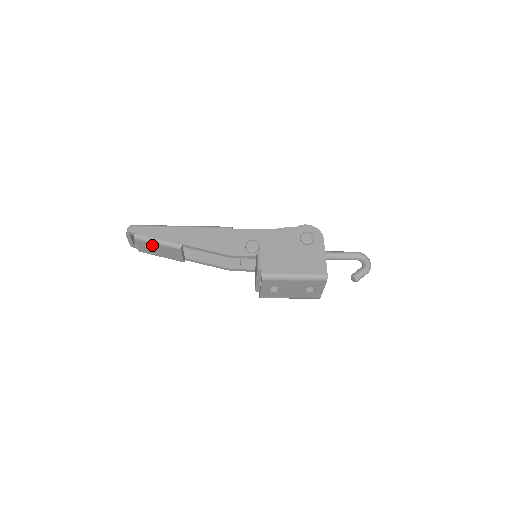
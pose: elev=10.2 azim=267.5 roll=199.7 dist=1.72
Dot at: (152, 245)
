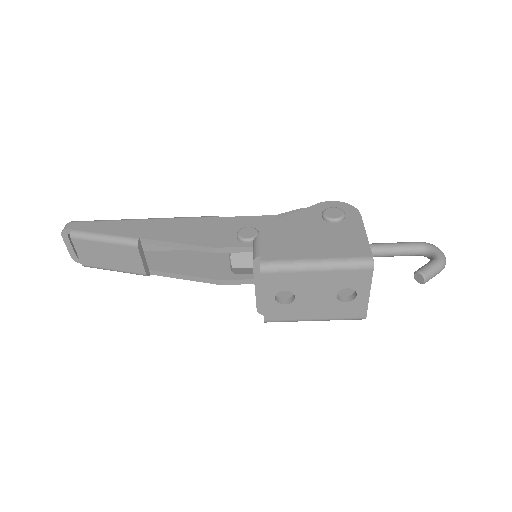
Dot at: (97, 246)
